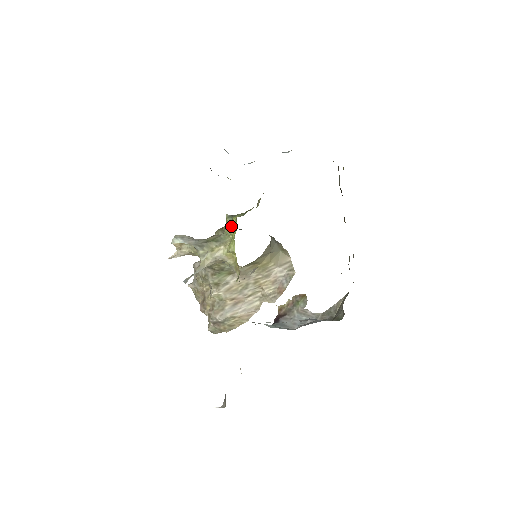
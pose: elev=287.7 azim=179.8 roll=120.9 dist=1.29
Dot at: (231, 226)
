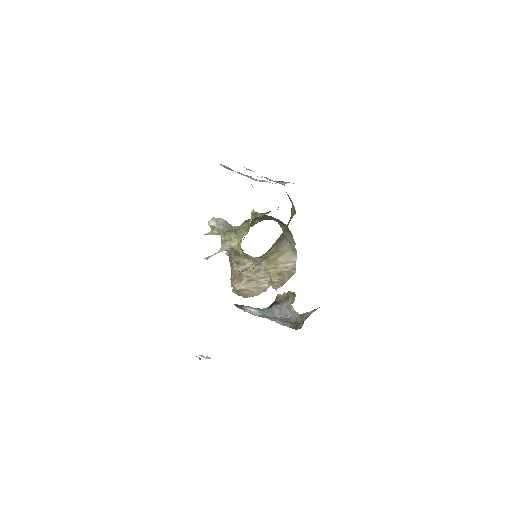
Dot at: (249, 224)
